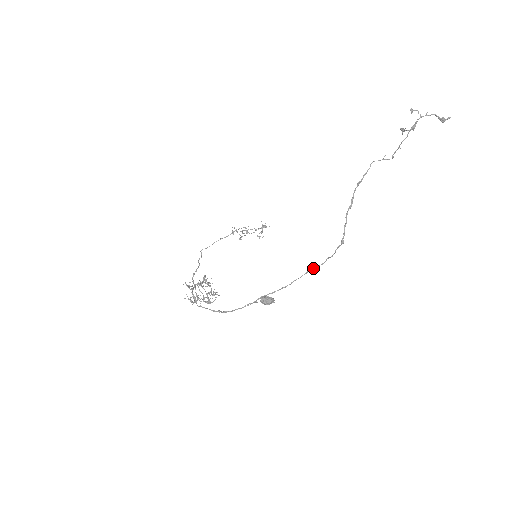
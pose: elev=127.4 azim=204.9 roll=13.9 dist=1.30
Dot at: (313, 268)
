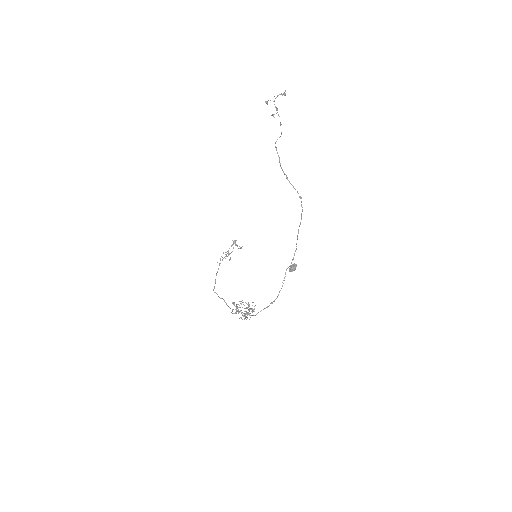
Dot at: (299, 226)
